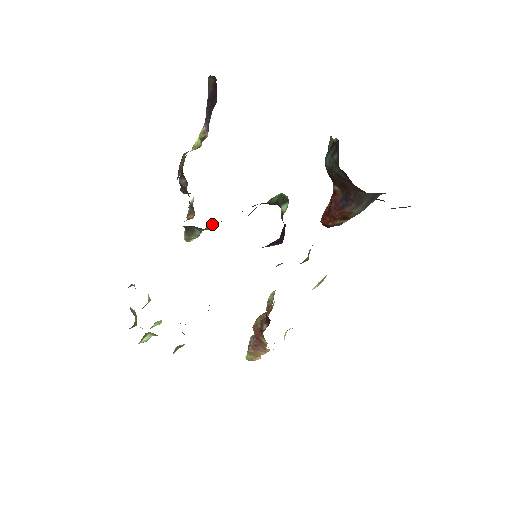
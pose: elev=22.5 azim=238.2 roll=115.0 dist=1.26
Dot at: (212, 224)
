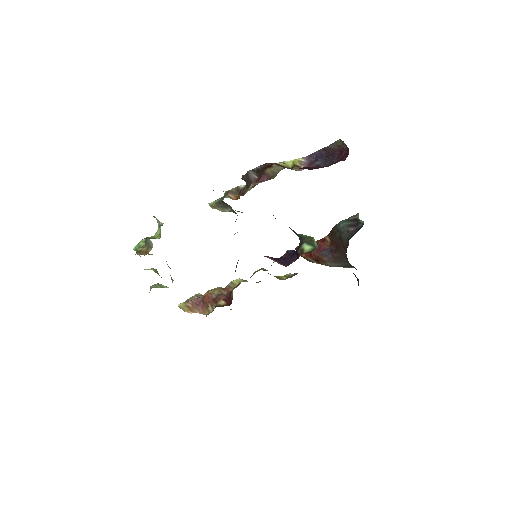
Dot at: (242, 212)
